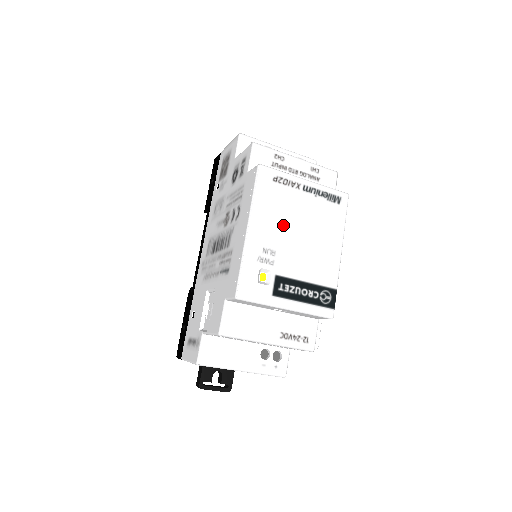
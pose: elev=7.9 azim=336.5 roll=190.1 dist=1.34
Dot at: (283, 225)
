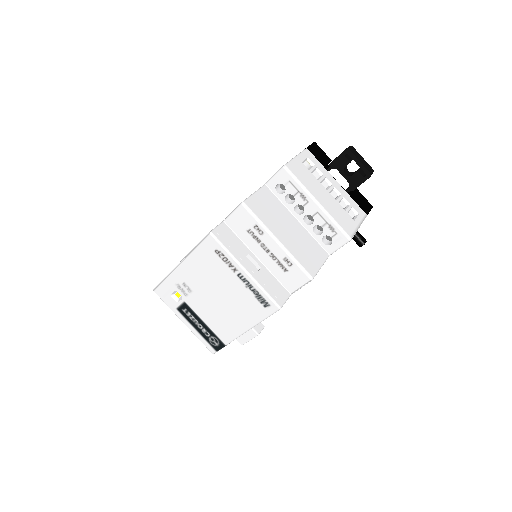
Dot at: (206, 282)
